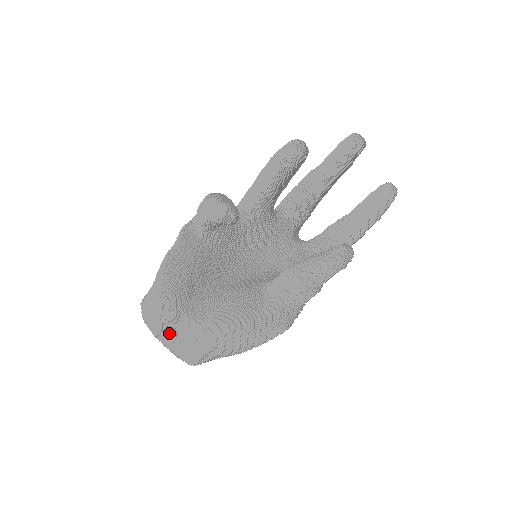
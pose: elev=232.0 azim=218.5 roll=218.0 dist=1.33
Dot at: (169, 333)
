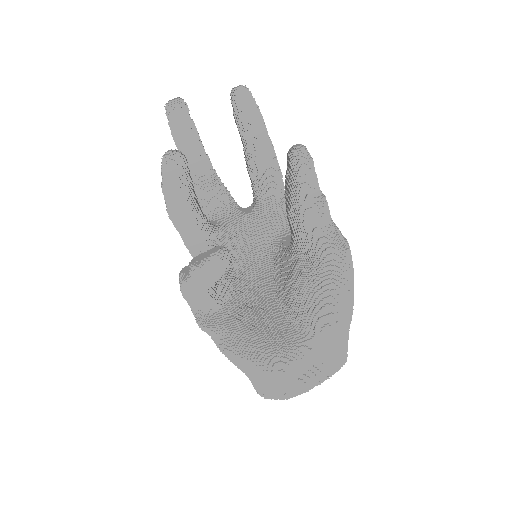
Dot at: (310, 374)
